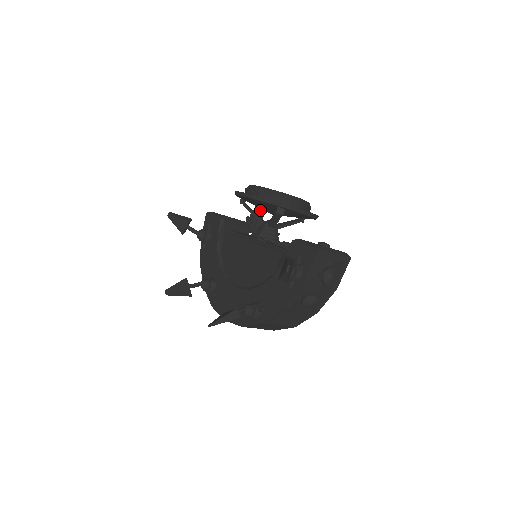
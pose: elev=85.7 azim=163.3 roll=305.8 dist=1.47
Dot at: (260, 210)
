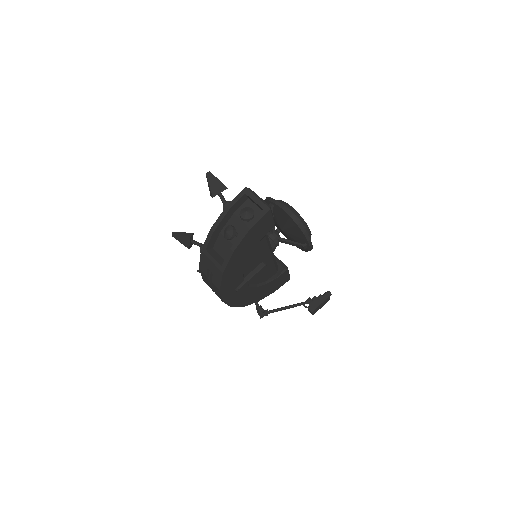
Dot at: (325, 294)
